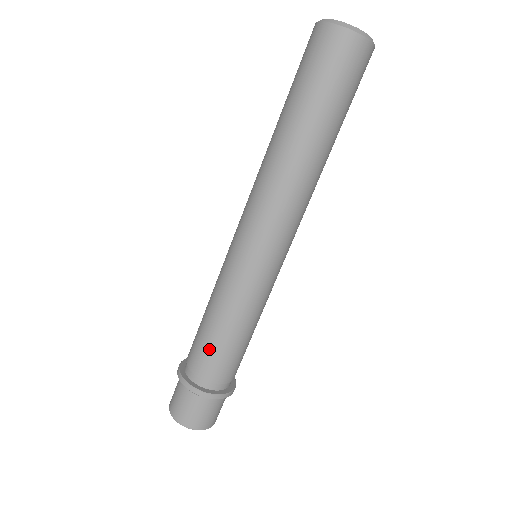
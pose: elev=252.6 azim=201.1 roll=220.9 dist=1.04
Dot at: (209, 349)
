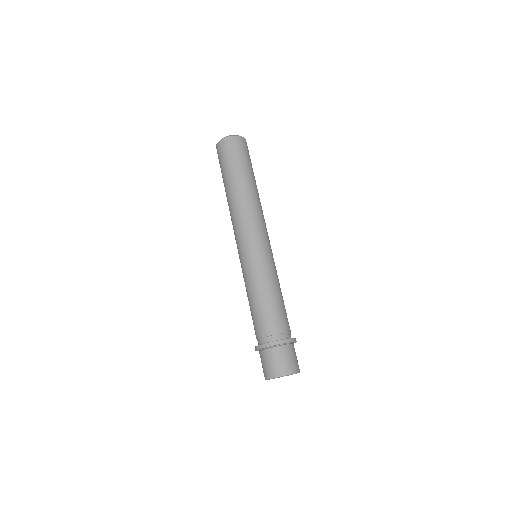
Dot at: (252, 318)
